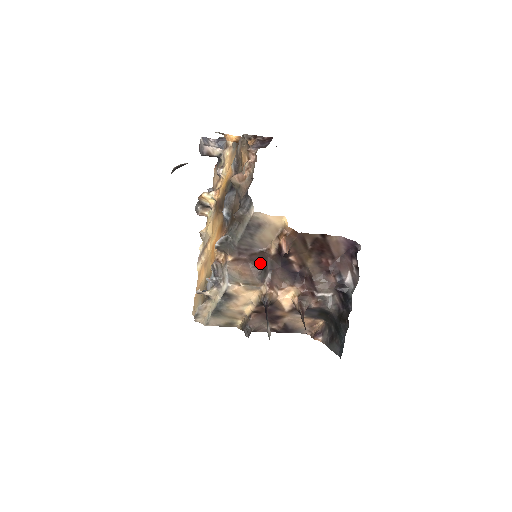
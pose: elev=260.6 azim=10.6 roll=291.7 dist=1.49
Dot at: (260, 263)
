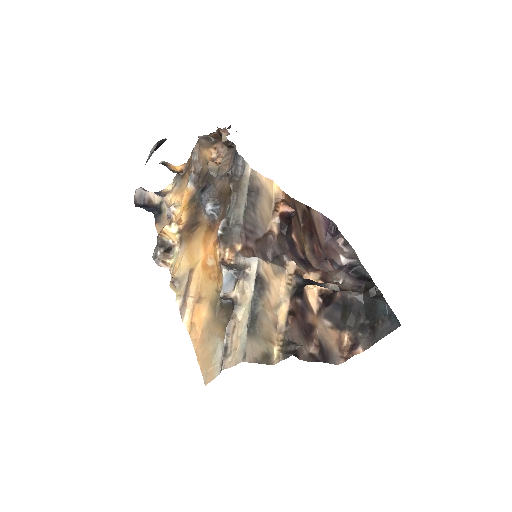
Dot at: (266, 255)
